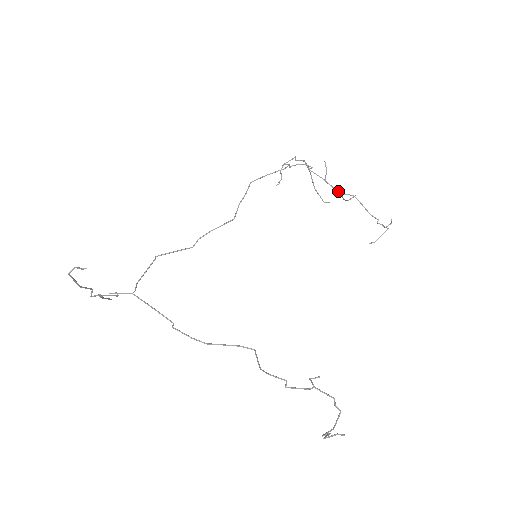
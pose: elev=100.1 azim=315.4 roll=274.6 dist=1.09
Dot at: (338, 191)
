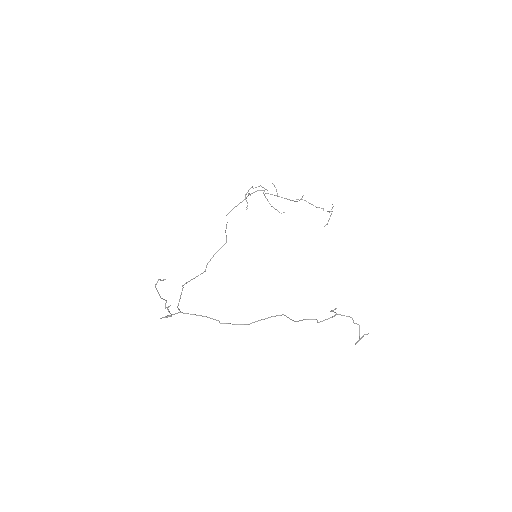
Dot at: (289, 199)
